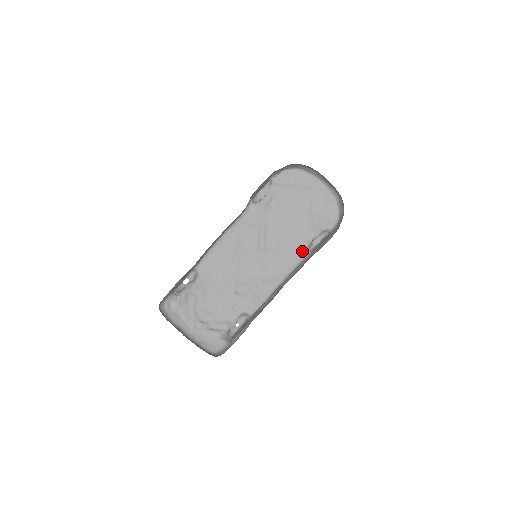
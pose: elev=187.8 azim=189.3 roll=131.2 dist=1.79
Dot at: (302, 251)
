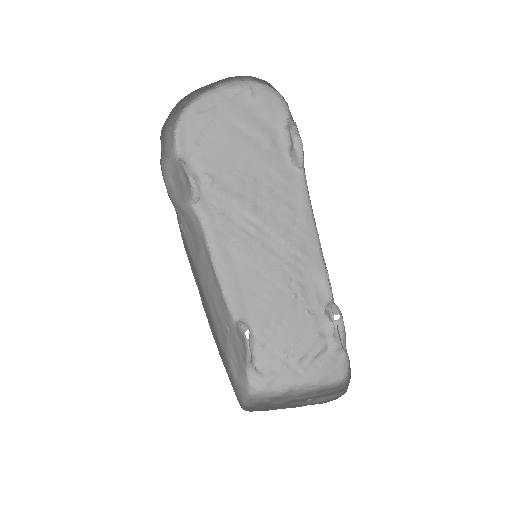
Dot at: (294, 179)
